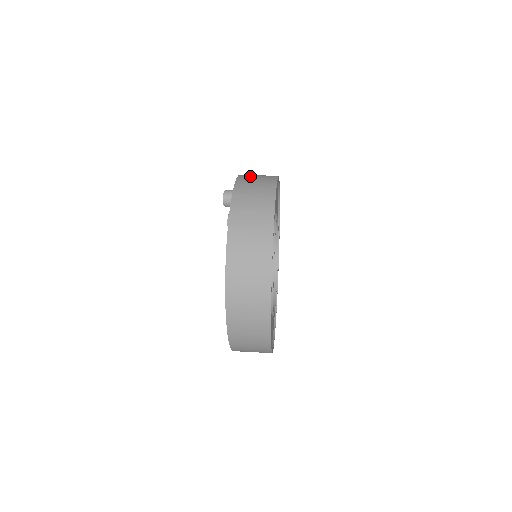
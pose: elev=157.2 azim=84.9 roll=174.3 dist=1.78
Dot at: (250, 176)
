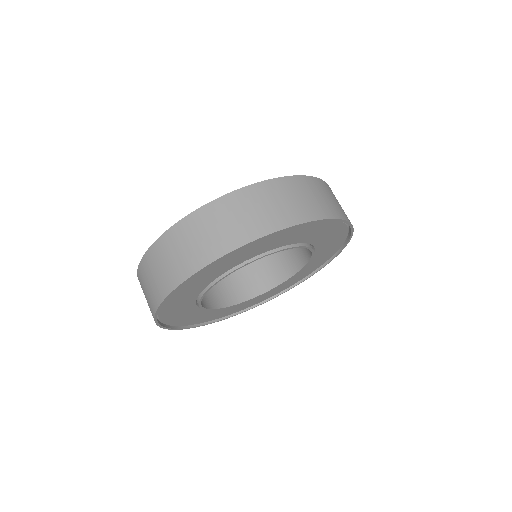
Dot at: (332, 193)
